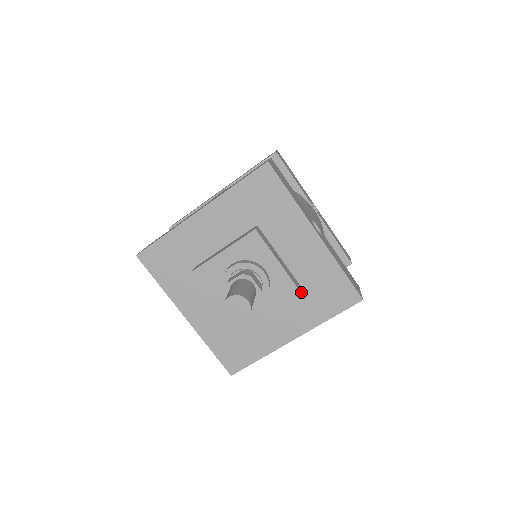
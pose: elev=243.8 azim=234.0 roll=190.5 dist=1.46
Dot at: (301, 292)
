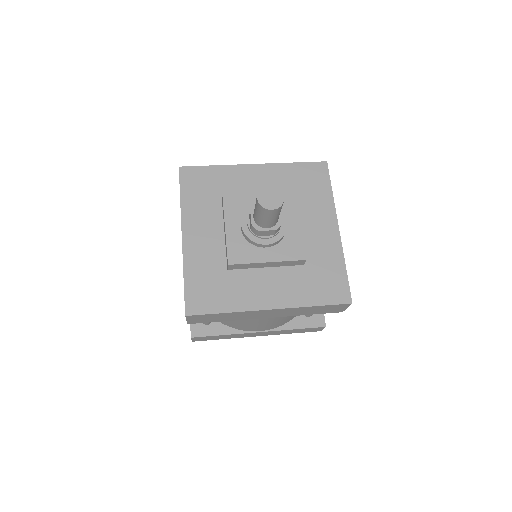
Dot at: (295, 192)
